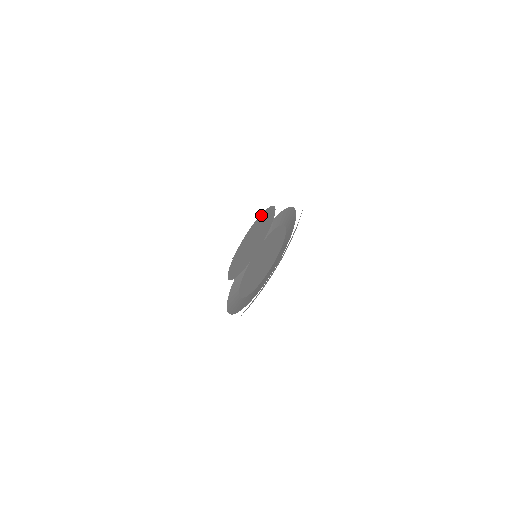
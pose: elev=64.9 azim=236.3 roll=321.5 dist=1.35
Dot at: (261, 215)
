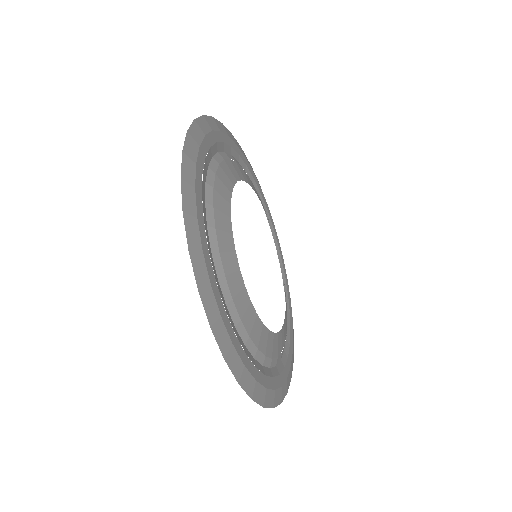
Dot at: occluded
